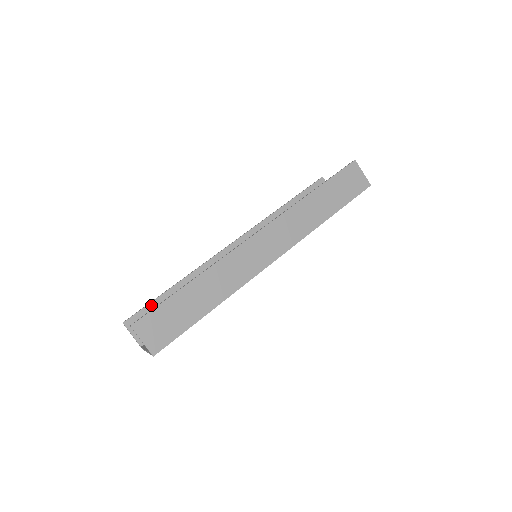
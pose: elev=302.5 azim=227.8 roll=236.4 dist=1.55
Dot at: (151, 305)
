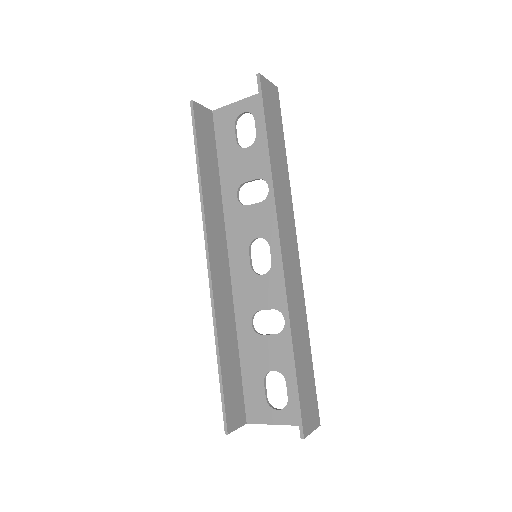
Dot at: (225, 394)
